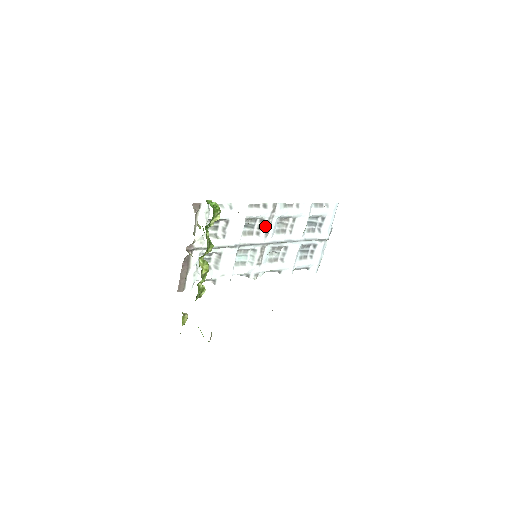
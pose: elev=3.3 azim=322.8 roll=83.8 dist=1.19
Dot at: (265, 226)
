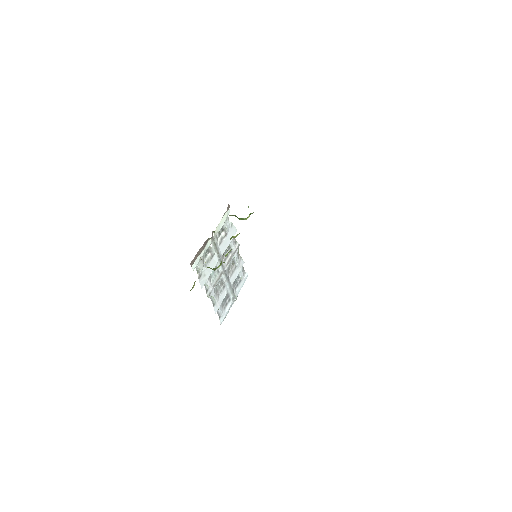
Dot at: (230, 257)
